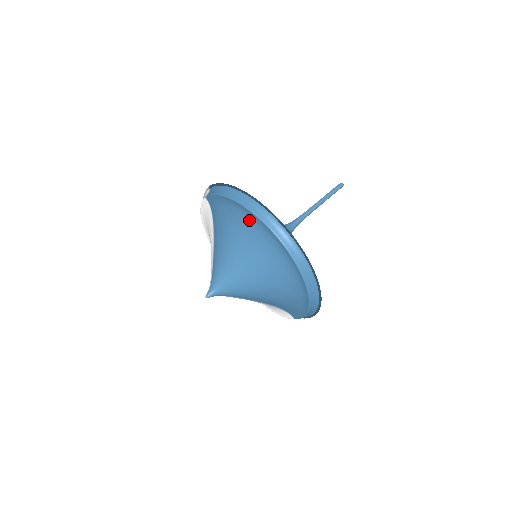
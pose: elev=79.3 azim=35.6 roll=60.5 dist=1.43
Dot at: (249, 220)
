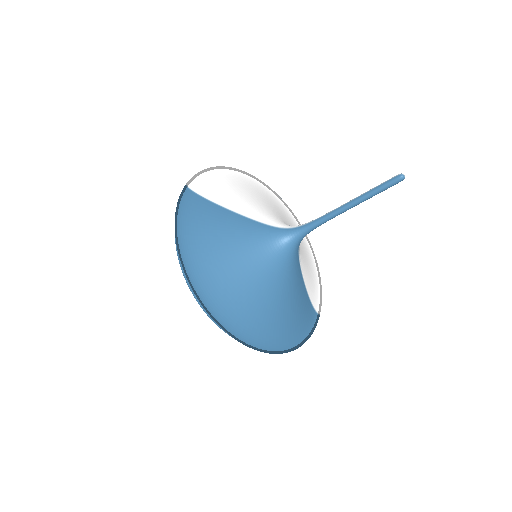
Dot at: occluded
